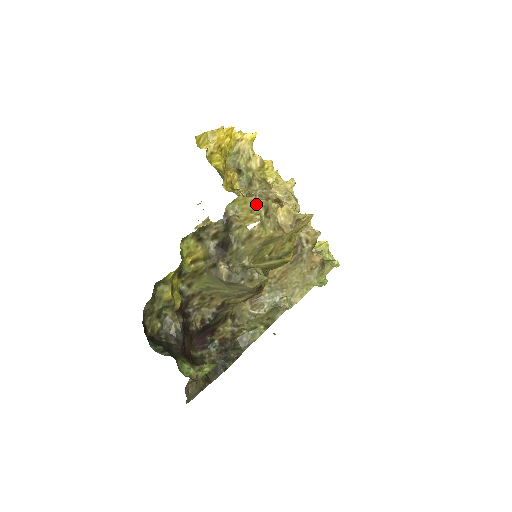
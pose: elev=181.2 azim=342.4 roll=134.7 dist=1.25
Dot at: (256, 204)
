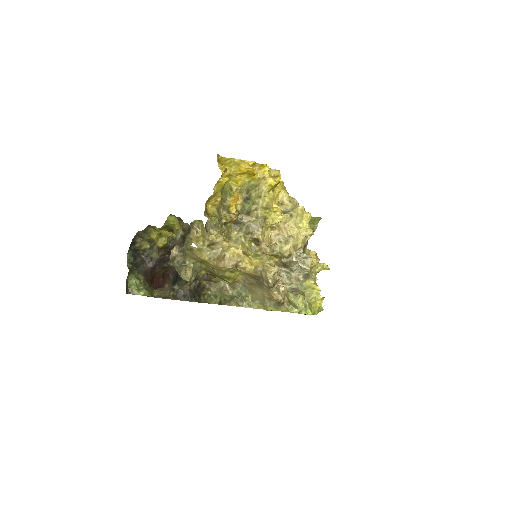
Dot at: (206, 235)
